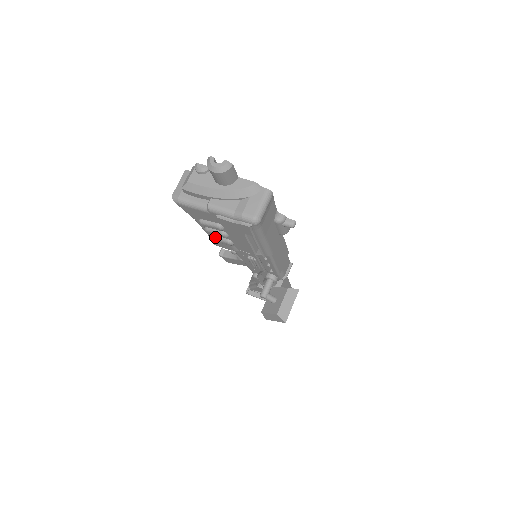
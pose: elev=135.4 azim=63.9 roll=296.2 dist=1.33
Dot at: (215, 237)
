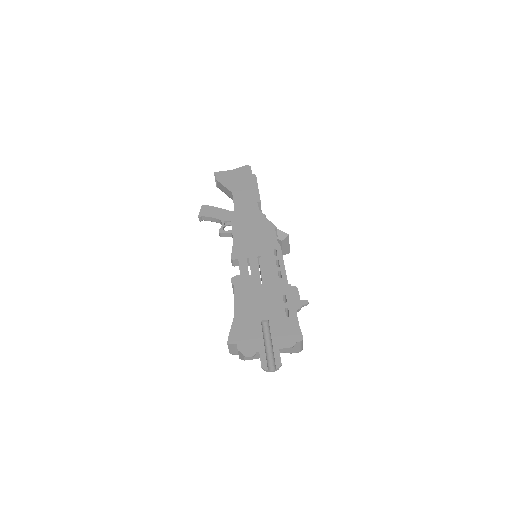
Dot at: occluded
